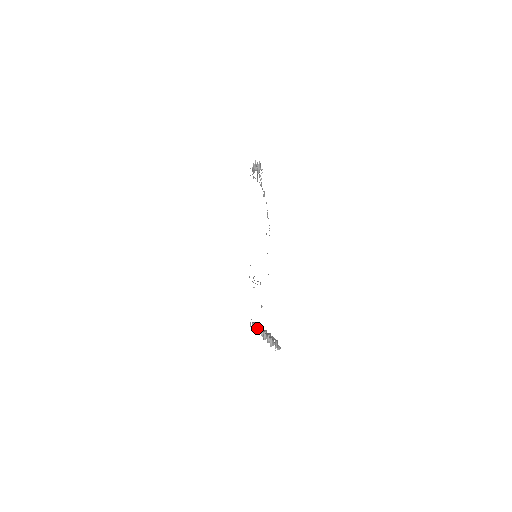
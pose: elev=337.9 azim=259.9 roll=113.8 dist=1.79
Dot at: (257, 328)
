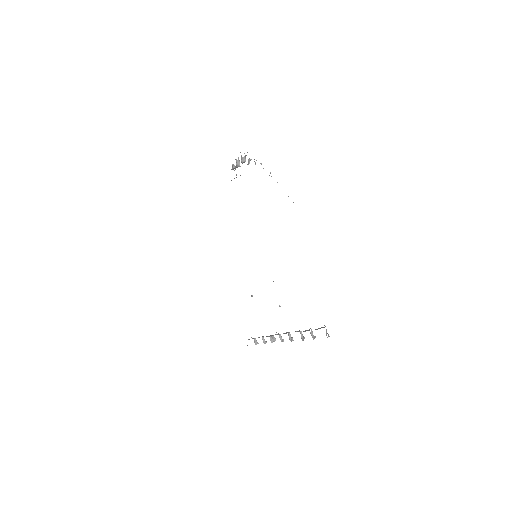
Dot at: occluded
